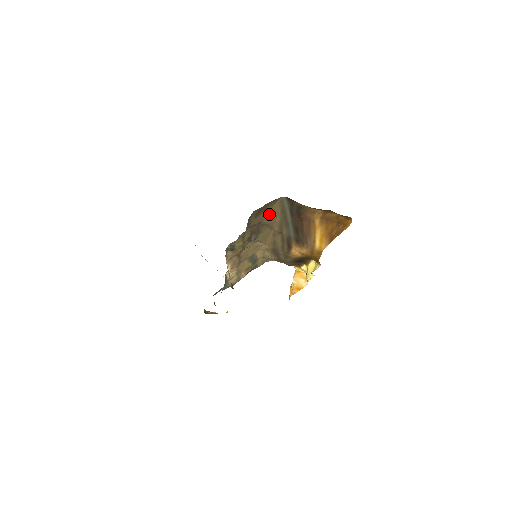
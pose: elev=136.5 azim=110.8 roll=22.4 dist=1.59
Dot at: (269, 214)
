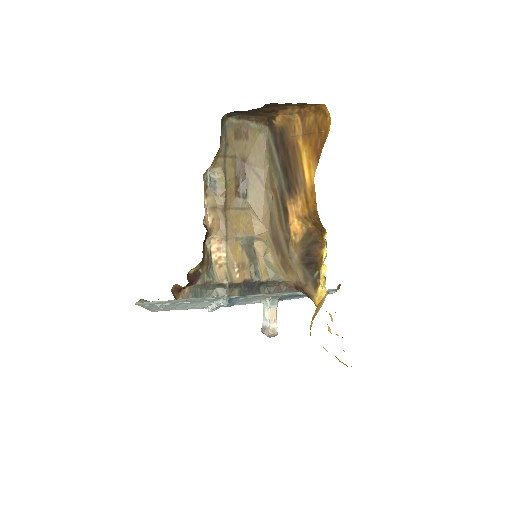
Dot at: (254, 151)
